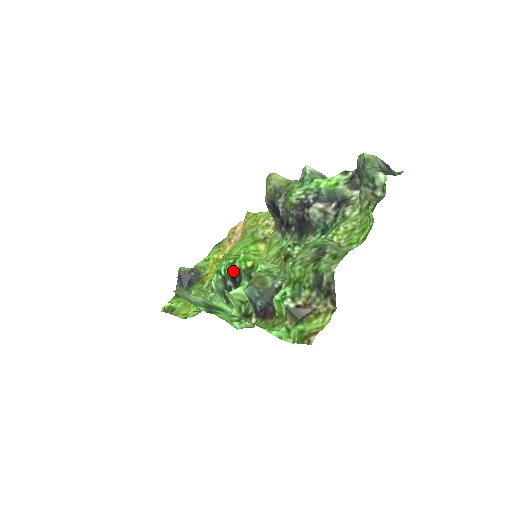
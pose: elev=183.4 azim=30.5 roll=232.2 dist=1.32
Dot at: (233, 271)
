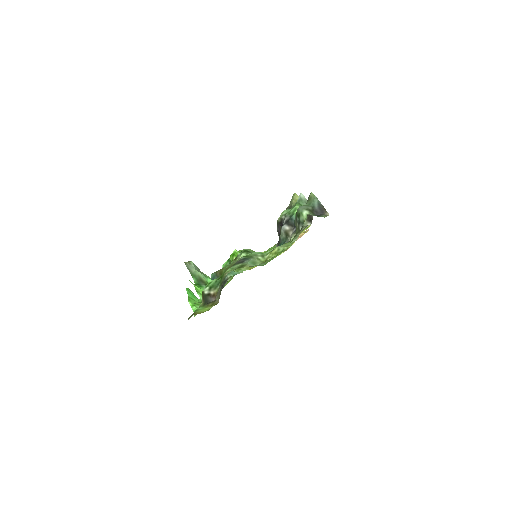
Dot at: occluded
